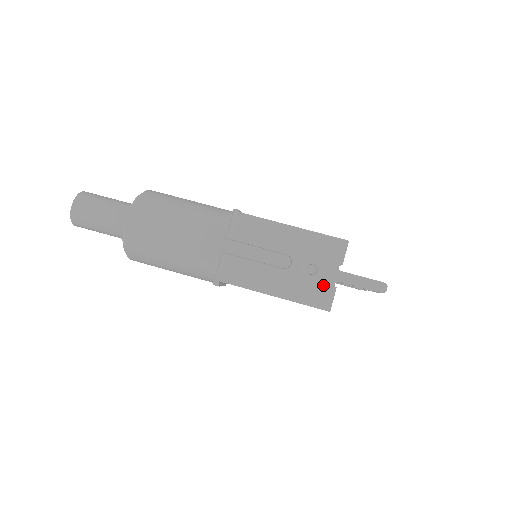
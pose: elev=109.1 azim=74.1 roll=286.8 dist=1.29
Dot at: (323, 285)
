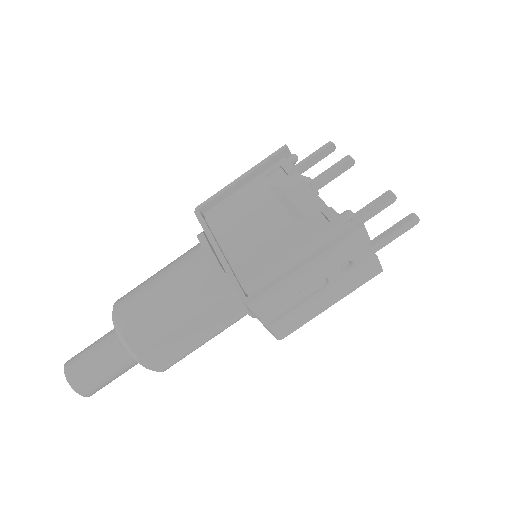
Dot at: (365, 265)
